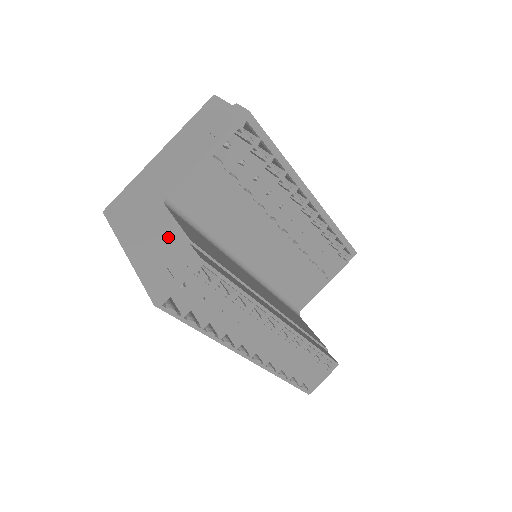
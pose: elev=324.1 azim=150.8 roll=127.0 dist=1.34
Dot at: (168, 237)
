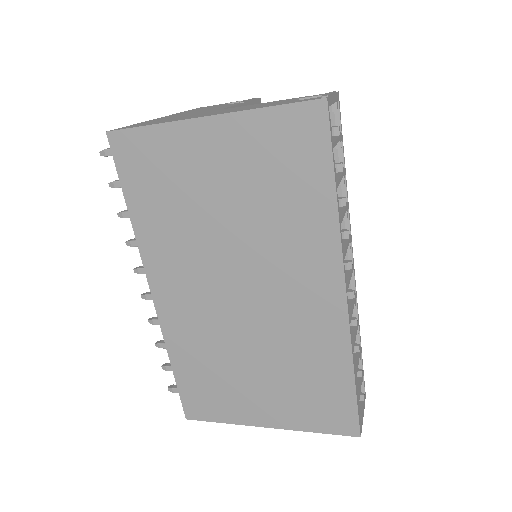
Dot at: (269, 103)
